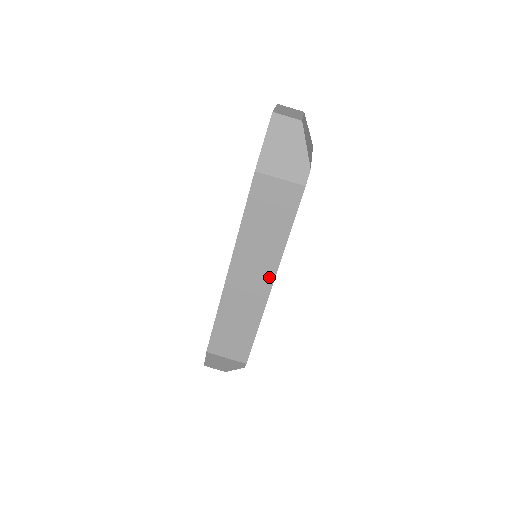
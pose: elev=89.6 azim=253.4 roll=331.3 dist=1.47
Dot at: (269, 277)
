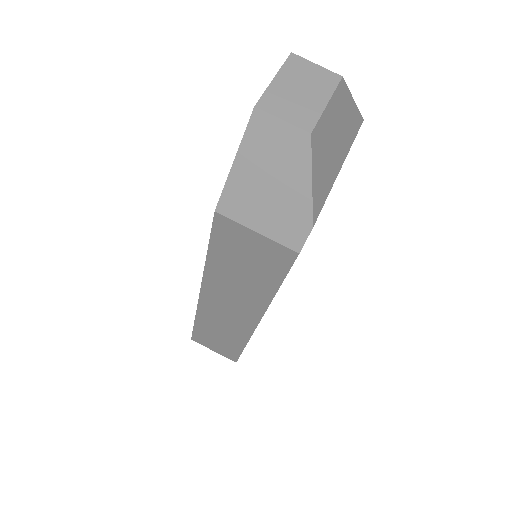
Dot at: (253, 317)
